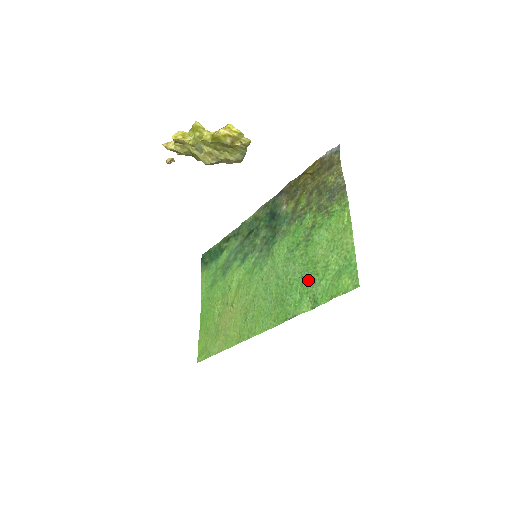
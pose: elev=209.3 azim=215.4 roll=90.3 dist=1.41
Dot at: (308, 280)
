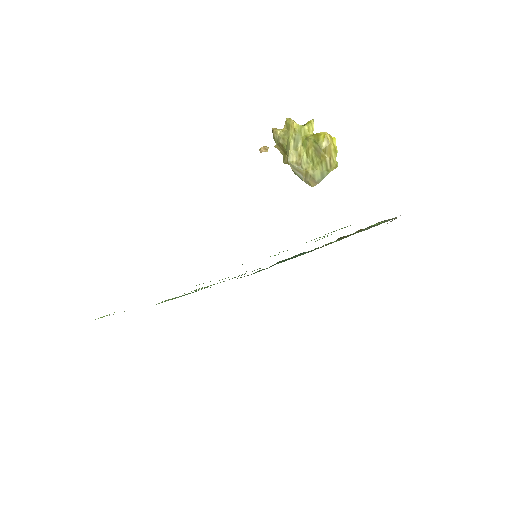
Dot at: occluded
